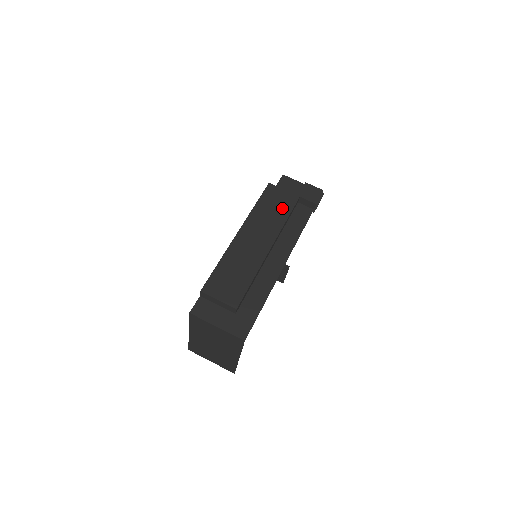
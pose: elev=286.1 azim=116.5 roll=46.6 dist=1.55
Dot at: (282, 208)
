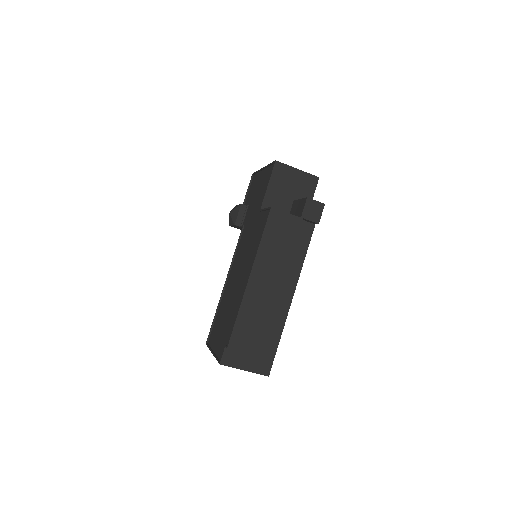
Dot at: (287, 237)
